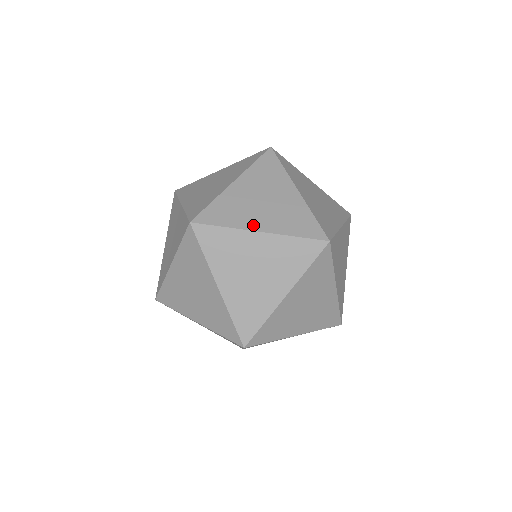
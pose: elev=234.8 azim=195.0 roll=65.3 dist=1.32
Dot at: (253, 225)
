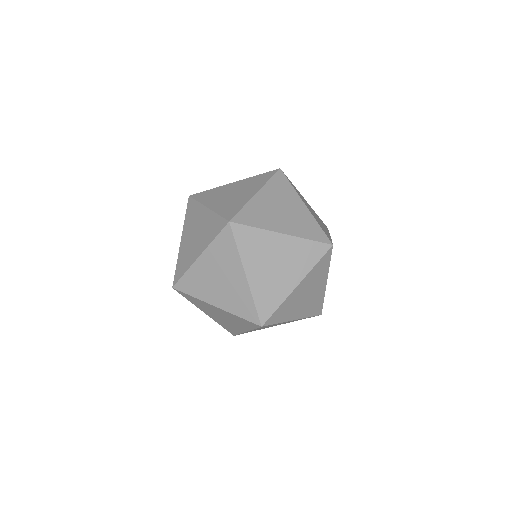
Dot at: (277, 228)
